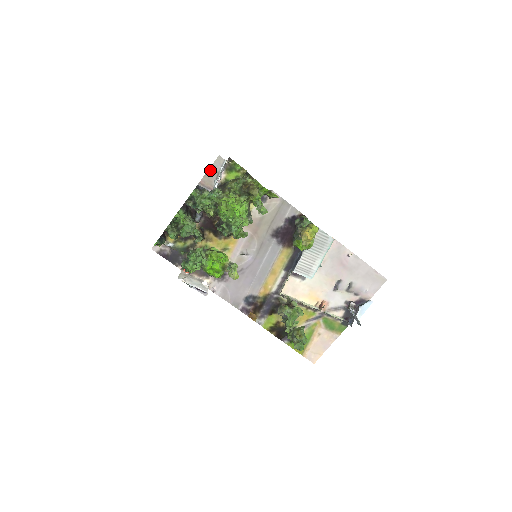
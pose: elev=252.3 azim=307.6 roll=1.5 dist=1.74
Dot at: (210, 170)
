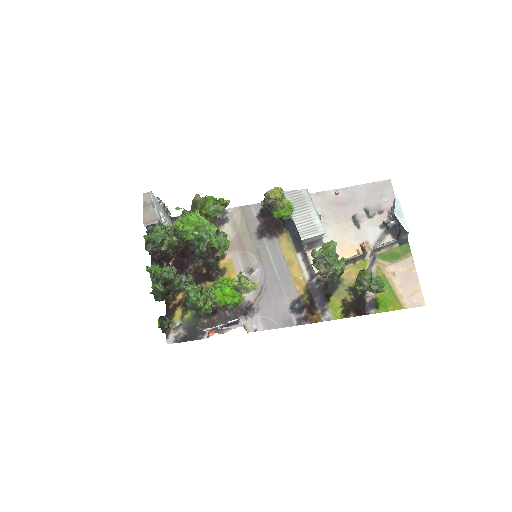
Dot at: (144, 207)
